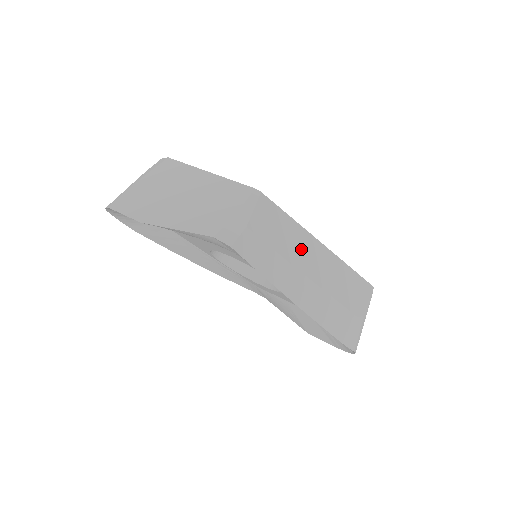
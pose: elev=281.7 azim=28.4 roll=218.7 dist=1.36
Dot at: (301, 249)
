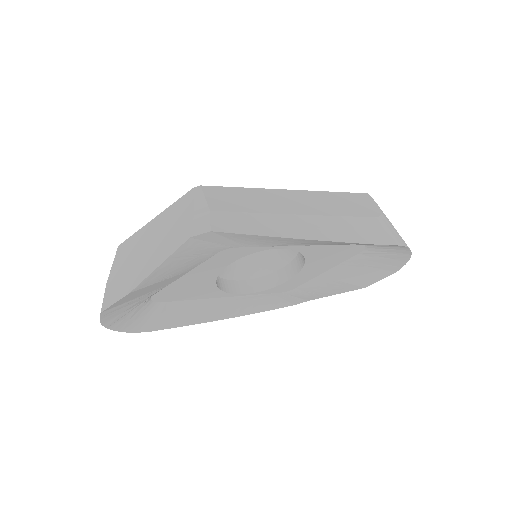
Dot at: (275, 201)
